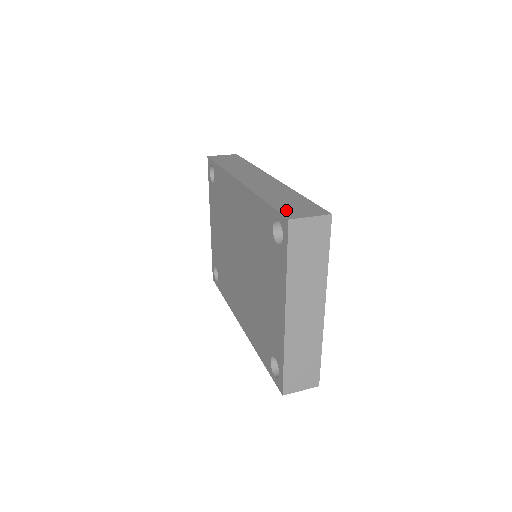
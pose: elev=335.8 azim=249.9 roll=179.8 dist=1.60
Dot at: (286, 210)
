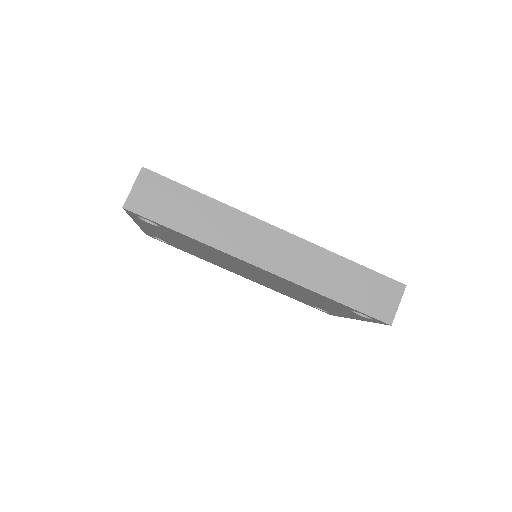
Dot at: (373, 309)
